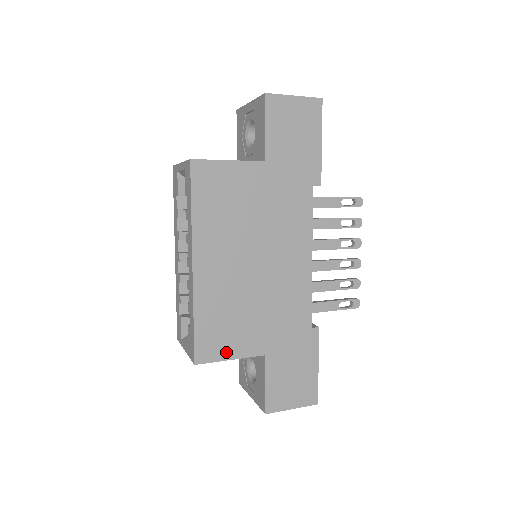
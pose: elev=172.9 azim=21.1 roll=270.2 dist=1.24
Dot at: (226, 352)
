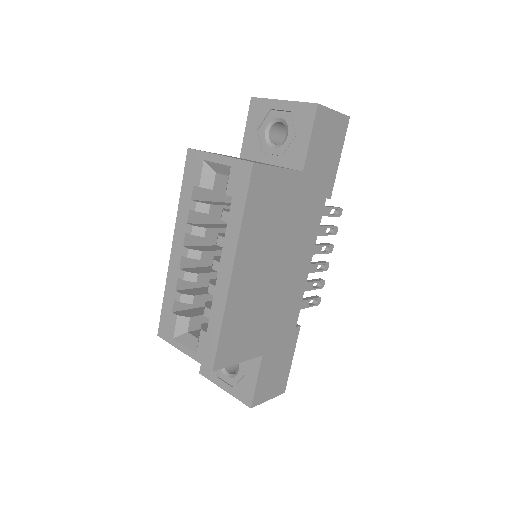
Dot at: (237, 356)
